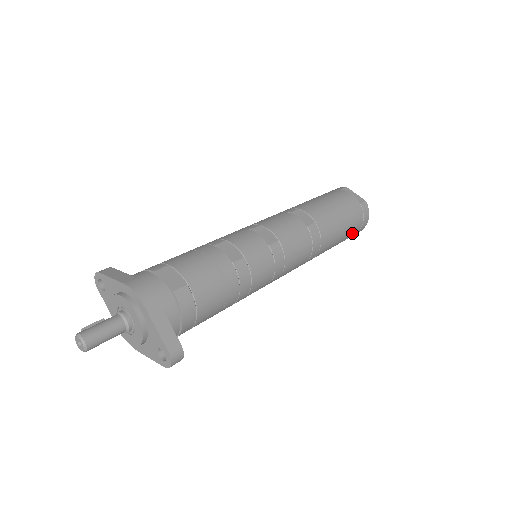
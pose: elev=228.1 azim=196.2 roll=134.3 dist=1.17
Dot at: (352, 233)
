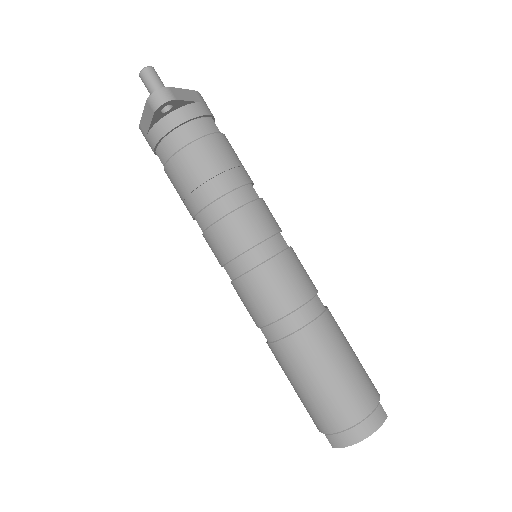
Dot at: (343, 406)
